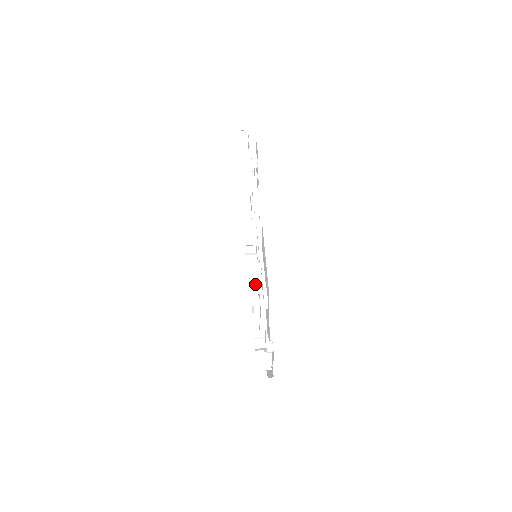
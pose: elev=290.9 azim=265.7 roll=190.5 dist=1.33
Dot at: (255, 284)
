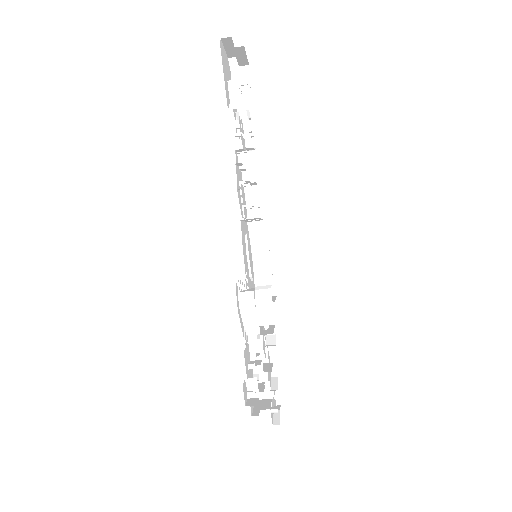
Dot at: (250, 396)
